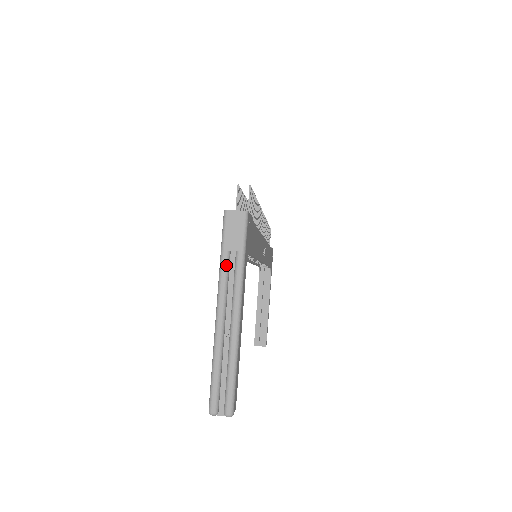
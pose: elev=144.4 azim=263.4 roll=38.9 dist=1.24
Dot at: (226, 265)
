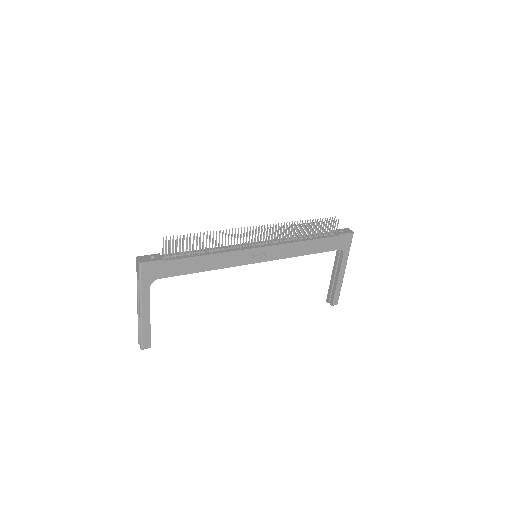
Dot at: (137, 284)
